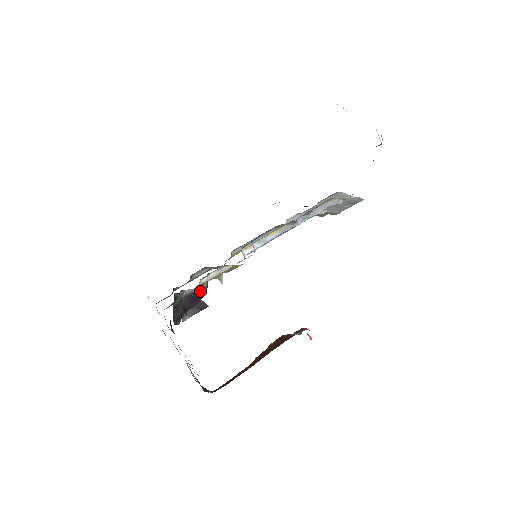
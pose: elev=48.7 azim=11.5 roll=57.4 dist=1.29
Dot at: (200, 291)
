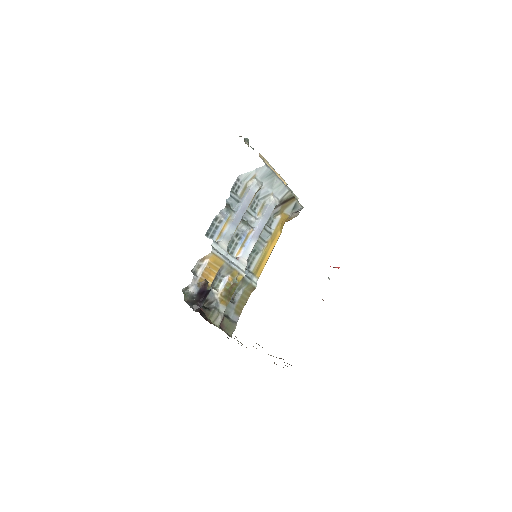
Dot at: (203, 287)
